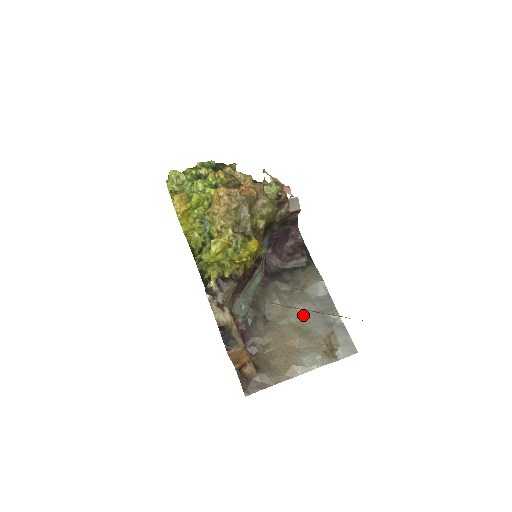
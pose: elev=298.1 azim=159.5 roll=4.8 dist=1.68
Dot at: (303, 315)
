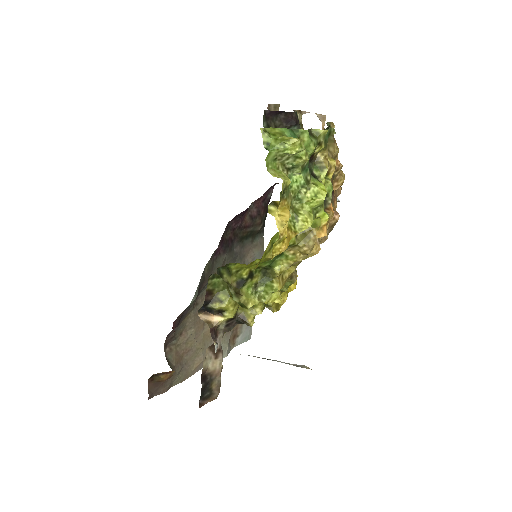
Dot at: occluded
